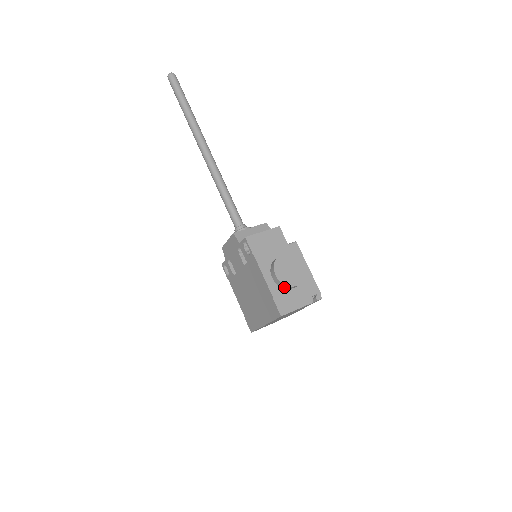
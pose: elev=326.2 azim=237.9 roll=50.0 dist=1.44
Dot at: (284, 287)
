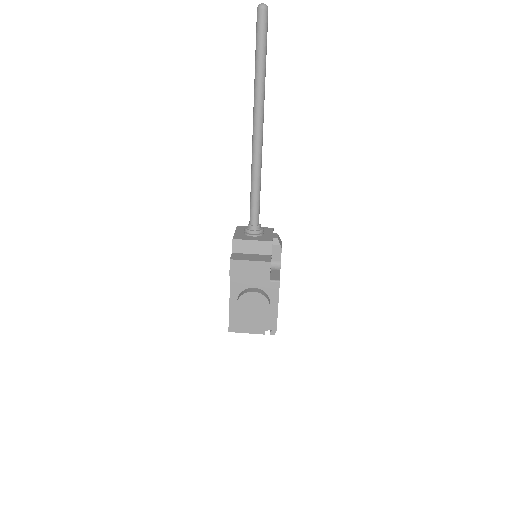
Dot at: occluded
